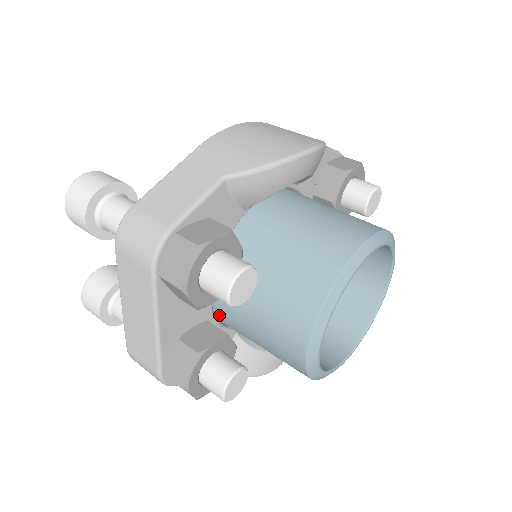
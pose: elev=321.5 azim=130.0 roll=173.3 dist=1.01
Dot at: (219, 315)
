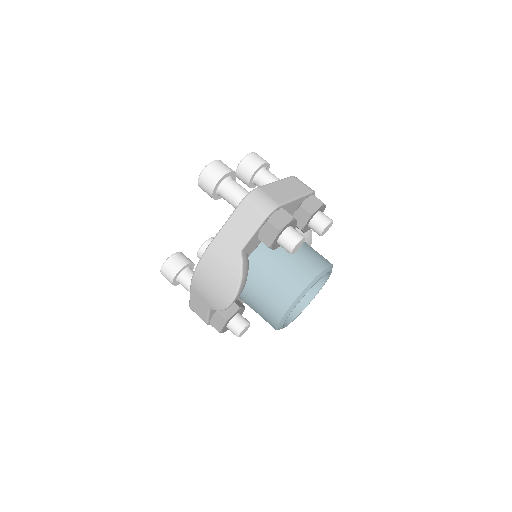
Dot at: occluded
